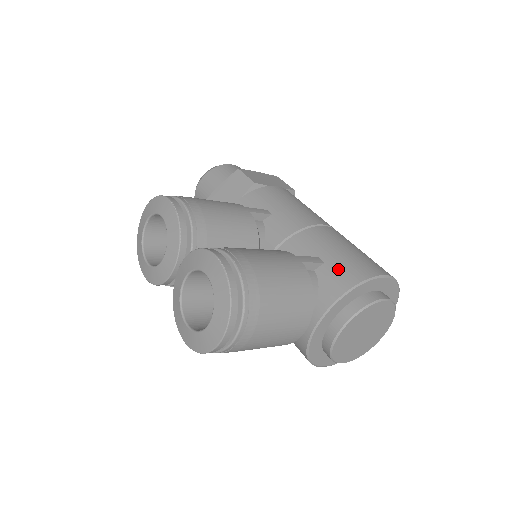
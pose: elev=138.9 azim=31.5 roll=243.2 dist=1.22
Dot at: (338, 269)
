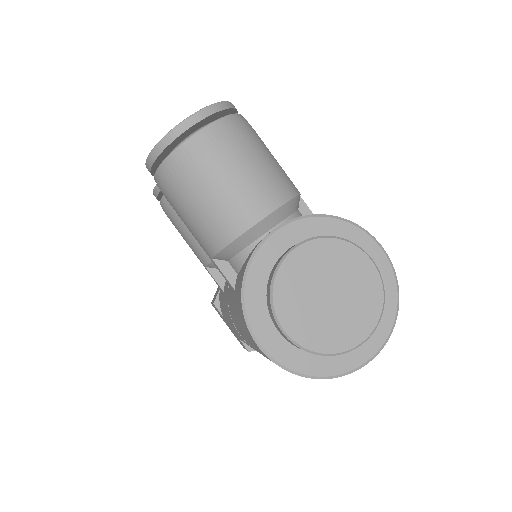
Dot at: occluded
